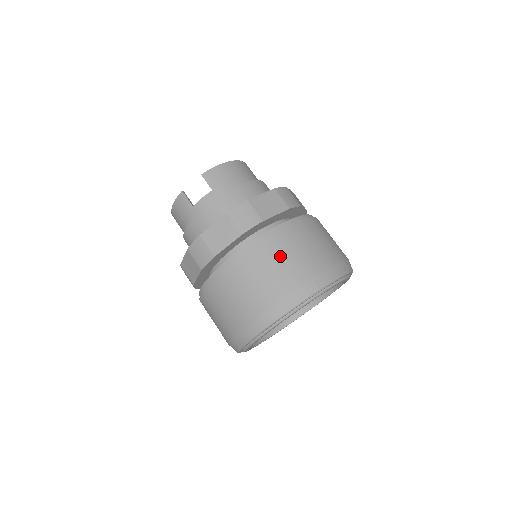
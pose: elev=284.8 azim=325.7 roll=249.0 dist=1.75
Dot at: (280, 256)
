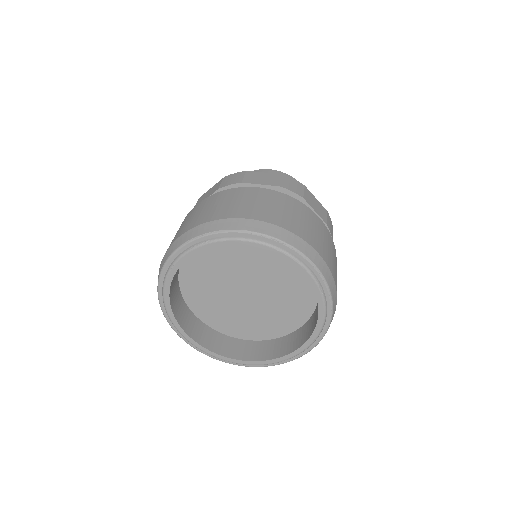
Dot at: (225, 200)
